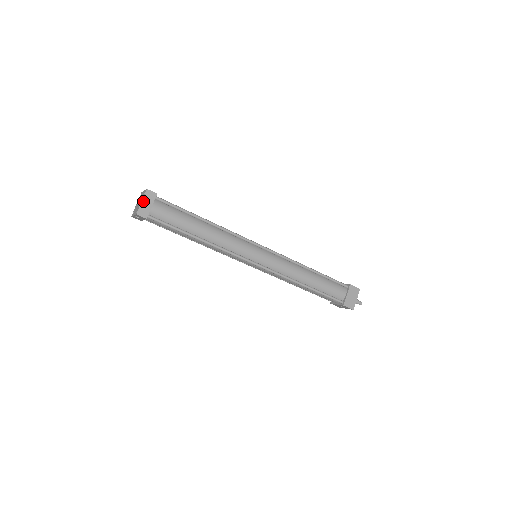
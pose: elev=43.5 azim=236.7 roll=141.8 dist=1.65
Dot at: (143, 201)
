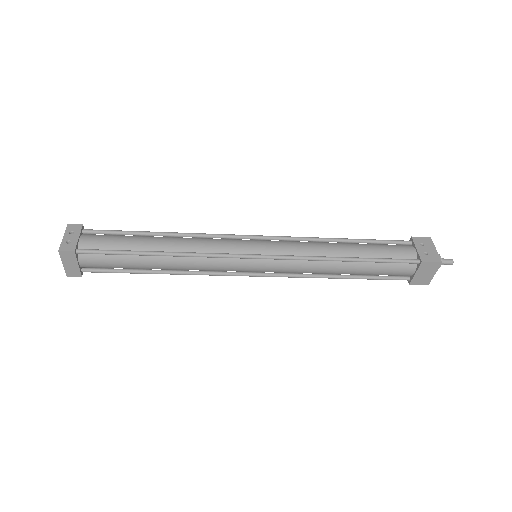
Dot at: (64, 263)
